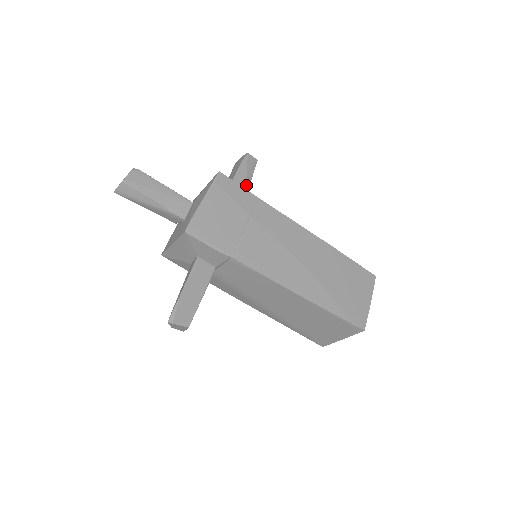
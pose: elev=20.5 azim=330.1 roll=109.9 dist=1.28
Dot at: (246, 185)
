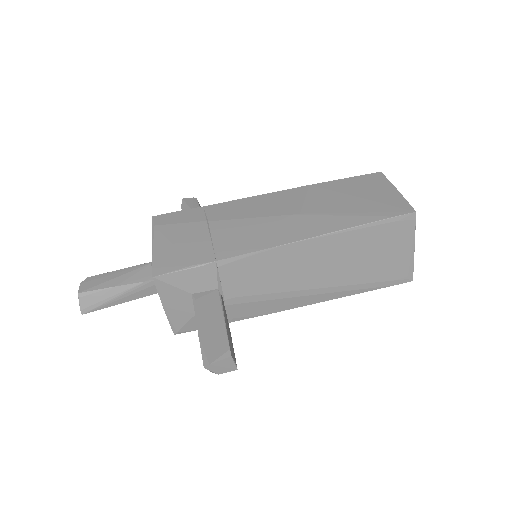
Dot at: occluded
